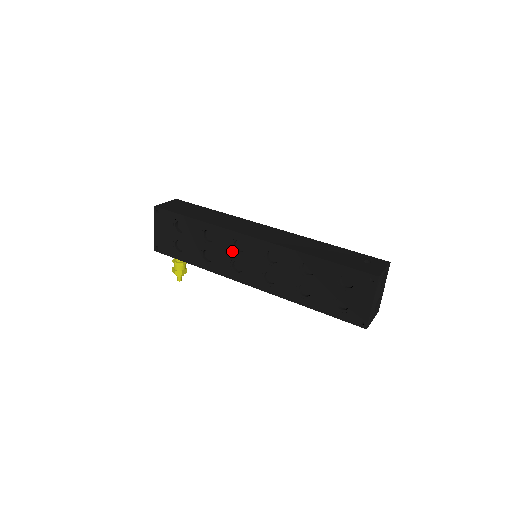
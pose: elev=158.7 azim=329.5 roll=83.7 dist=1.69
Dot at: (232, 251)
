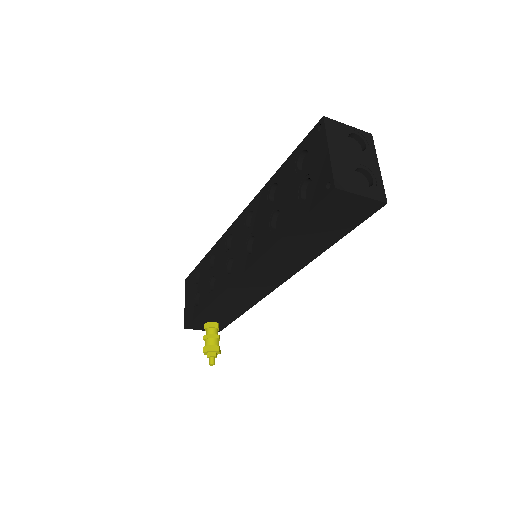
Dot at: (226, 254)
